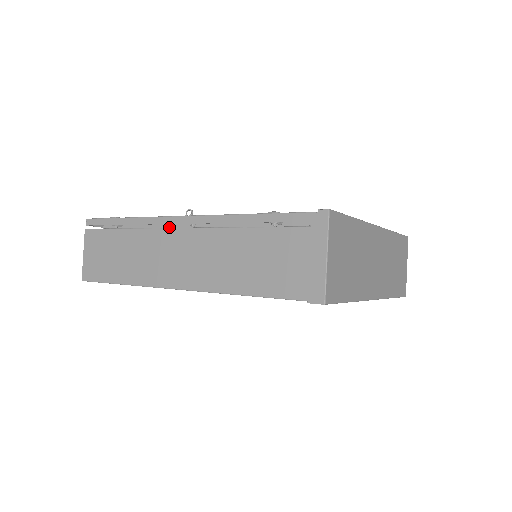
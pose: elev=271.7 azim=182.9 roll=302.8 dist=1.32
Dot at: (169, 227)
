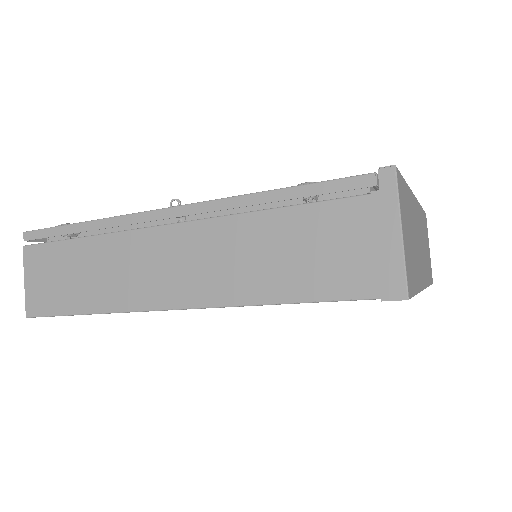
Dot at: occluded
